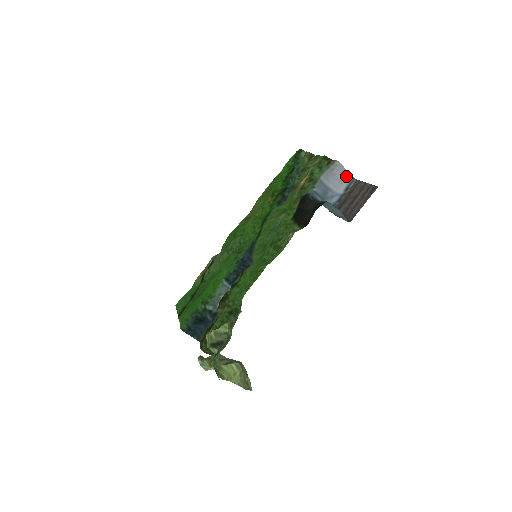
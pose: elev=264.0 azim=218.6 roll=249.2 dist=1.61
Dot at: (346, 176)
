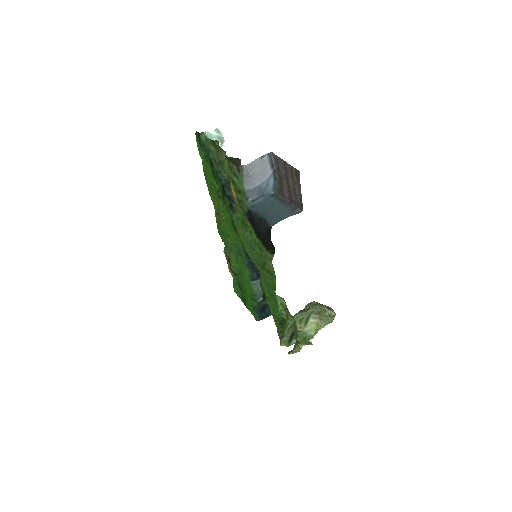
Dot at: (262, 161)
